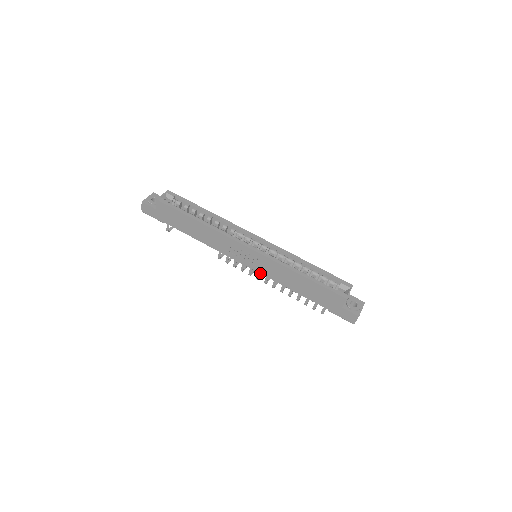
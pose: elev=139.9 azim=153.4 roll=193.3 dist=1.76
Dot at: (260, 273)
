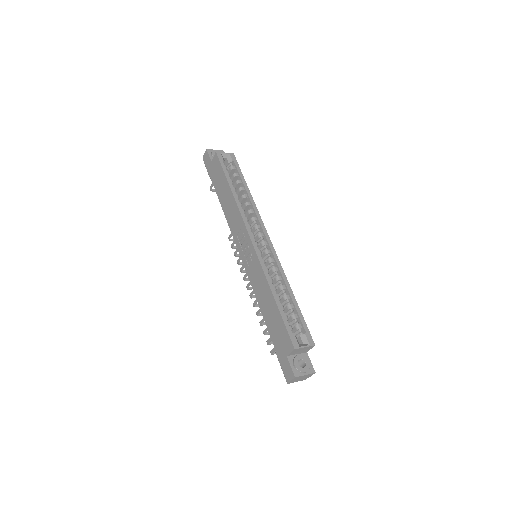
Dot at: (246, 272)
